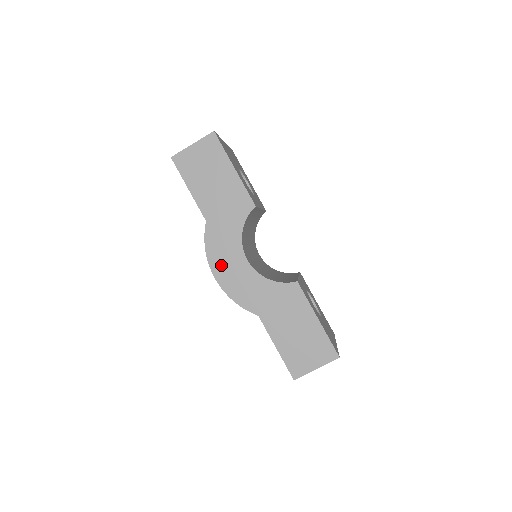
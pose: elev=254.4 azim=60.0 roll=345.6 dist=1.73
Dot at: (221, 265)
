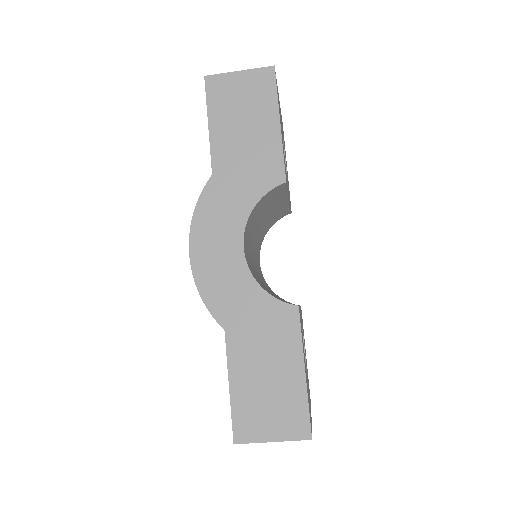
Dot at: (205, 240)
